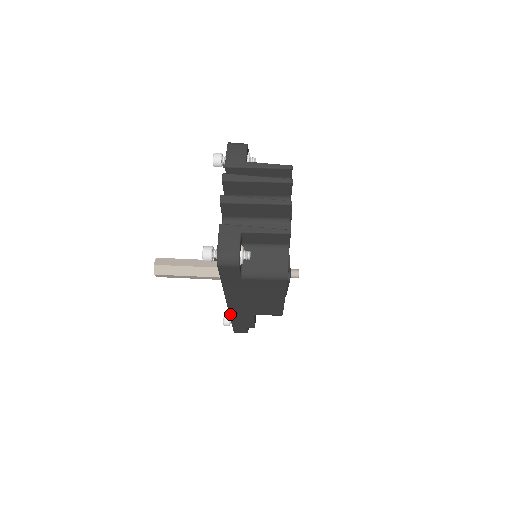
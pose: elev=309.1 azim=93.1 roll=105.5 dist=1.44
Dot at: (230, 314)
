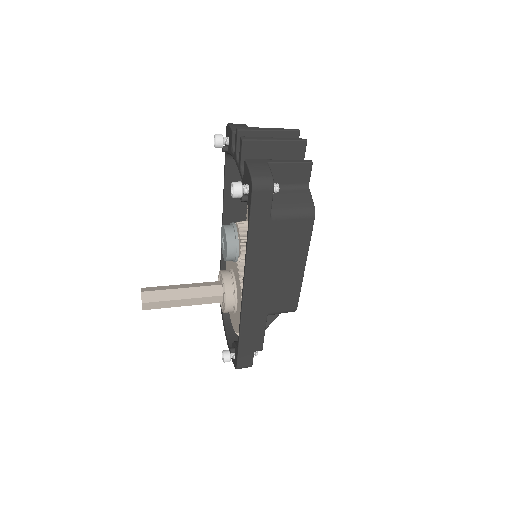
Dot at: (242, 315)
